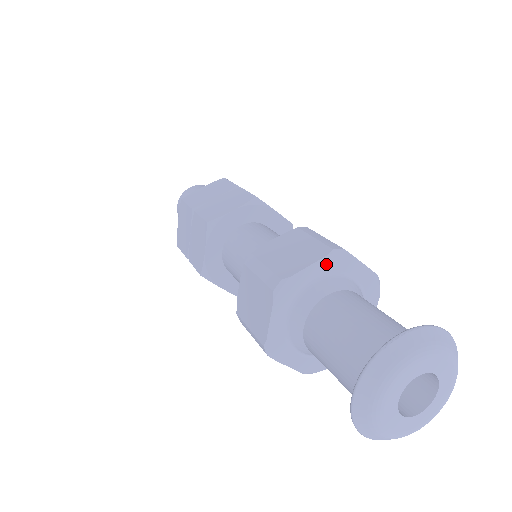
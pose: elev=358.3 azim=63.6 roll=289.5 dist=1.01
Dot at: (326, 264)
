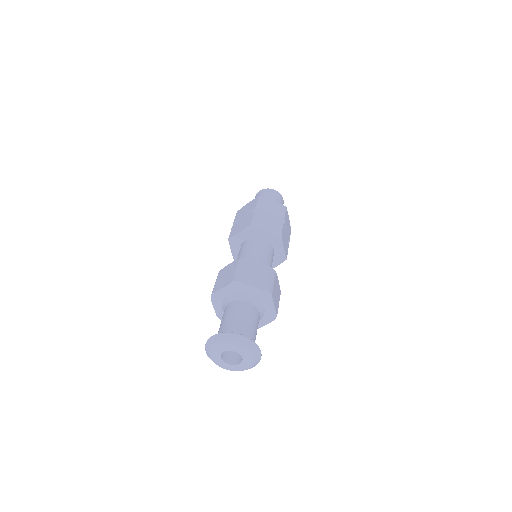
Dot at: (231, 287)
